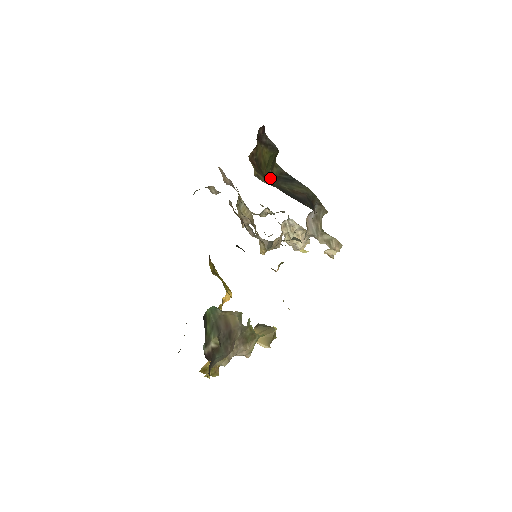
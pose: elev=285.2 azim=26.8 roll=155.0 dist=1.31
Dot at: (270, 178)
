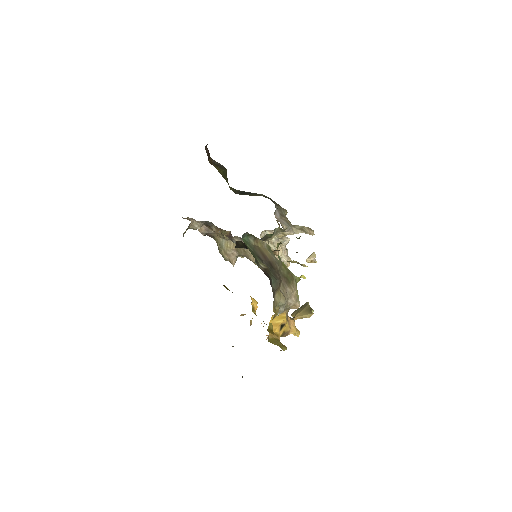
Dot at: occluded
